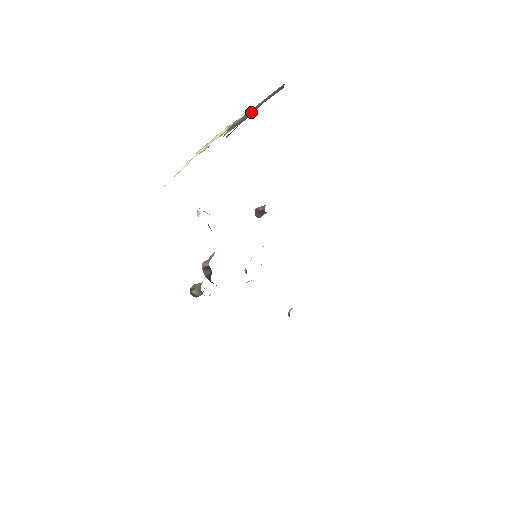
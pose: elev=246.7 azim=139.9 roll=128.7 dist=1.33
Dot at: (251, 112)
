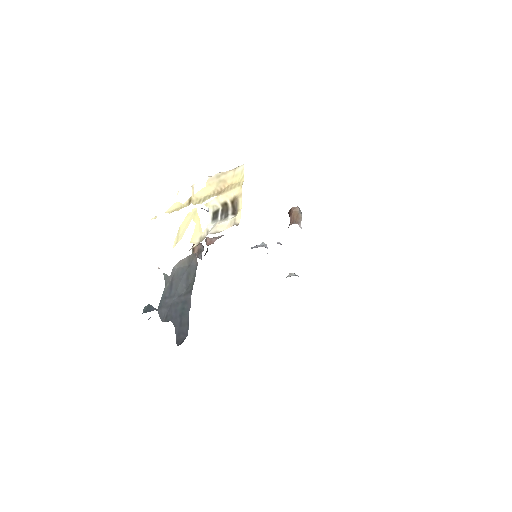
Dot at: (189, 287)
